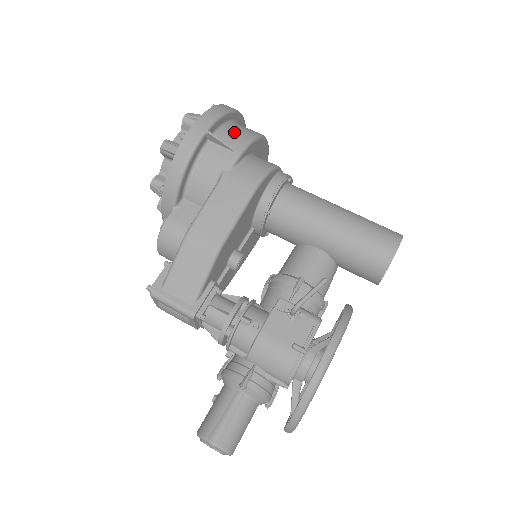
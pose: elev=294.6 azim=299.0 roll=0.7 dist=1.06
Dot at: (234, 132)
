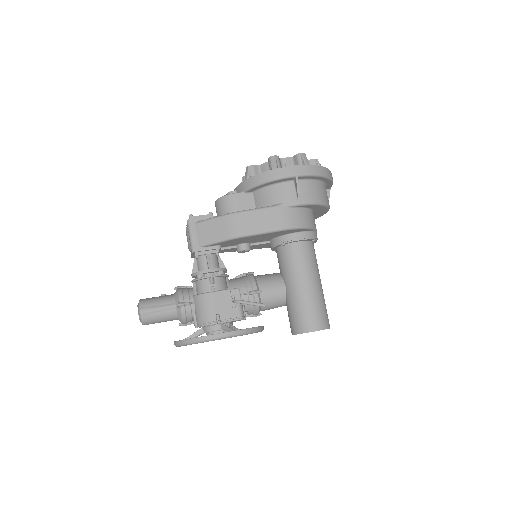
Dot at: (312, 189)
